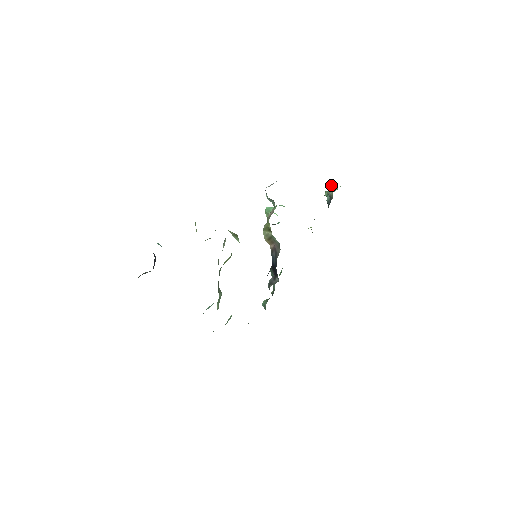
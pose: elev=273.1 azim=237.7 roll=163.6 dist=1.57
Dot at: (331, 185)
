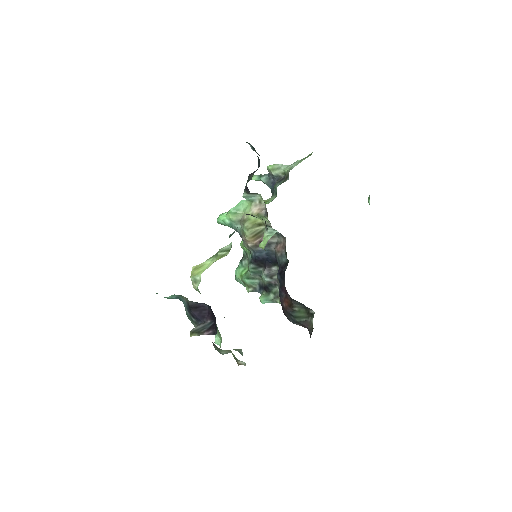
Dot at: (276, 165)
